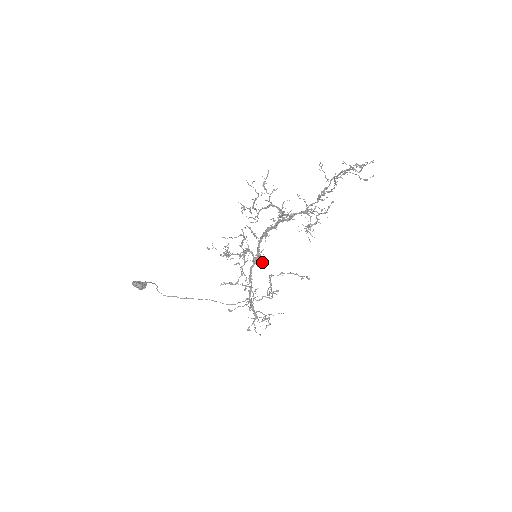
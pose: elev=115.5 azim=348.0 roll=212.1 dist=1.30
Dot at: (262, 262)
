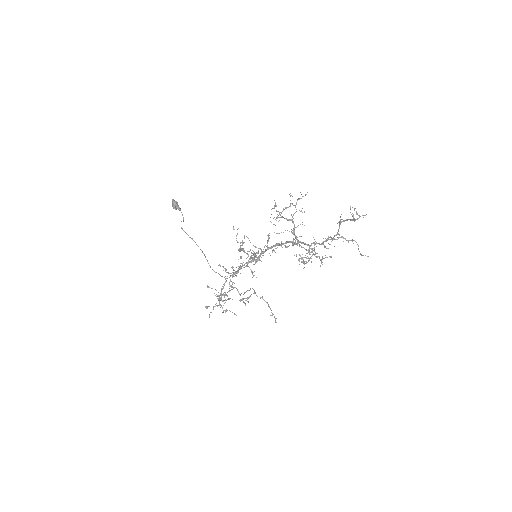
Dot at: occluded
